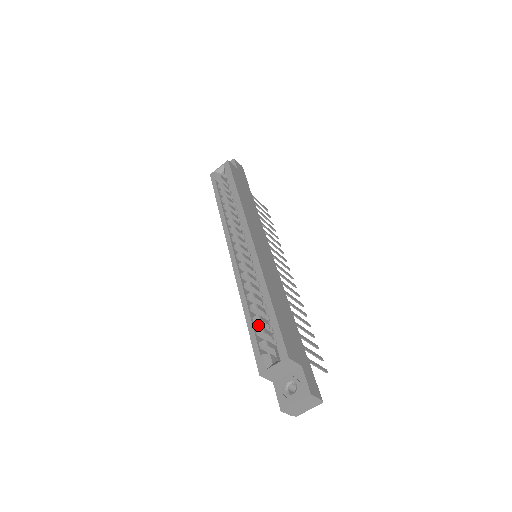
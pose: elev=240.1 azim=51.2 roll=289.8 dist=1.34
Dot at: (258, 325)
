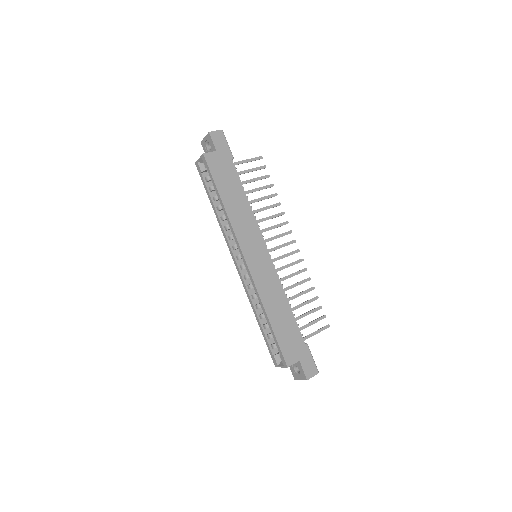
Dot at: occluded
